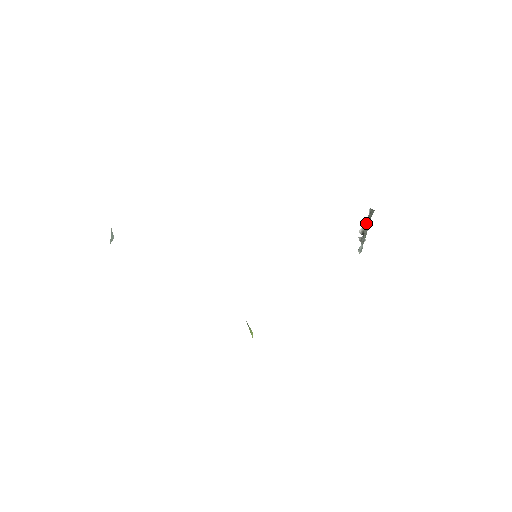
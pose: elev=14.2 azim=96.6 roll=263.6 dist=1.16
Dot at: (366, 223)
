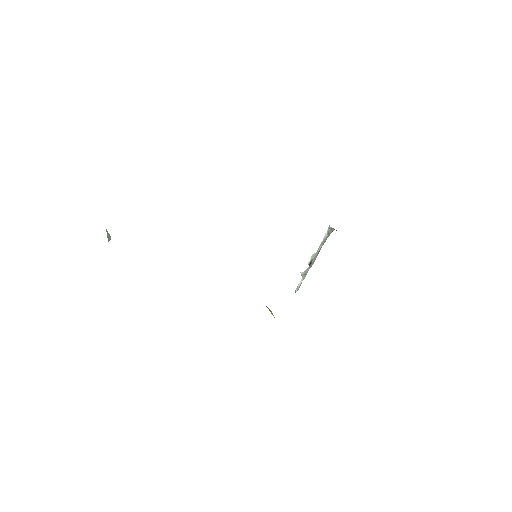
Dot at: (318, 249)
